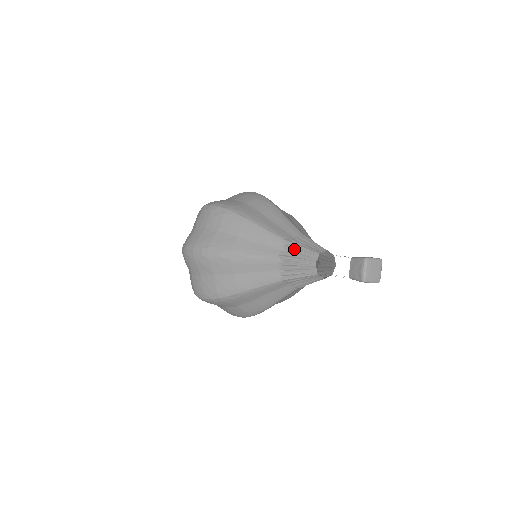
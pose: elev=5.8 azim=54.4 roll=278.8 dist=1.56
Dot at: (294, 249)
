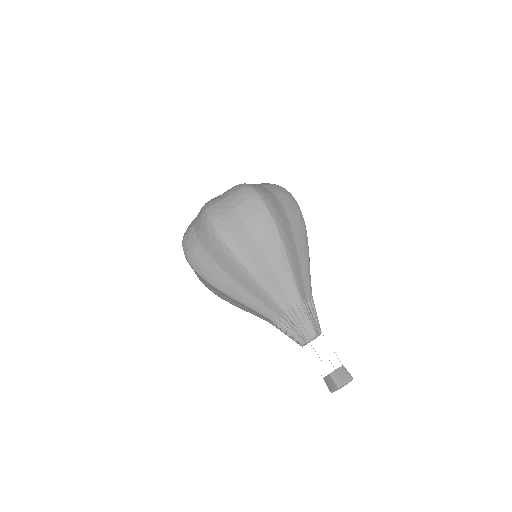
Dot at: (289, 323)
